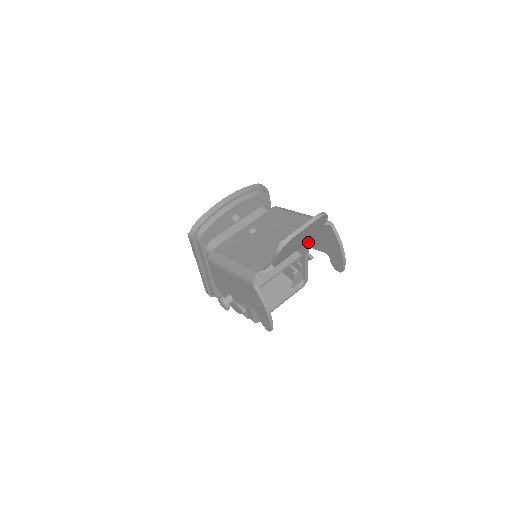
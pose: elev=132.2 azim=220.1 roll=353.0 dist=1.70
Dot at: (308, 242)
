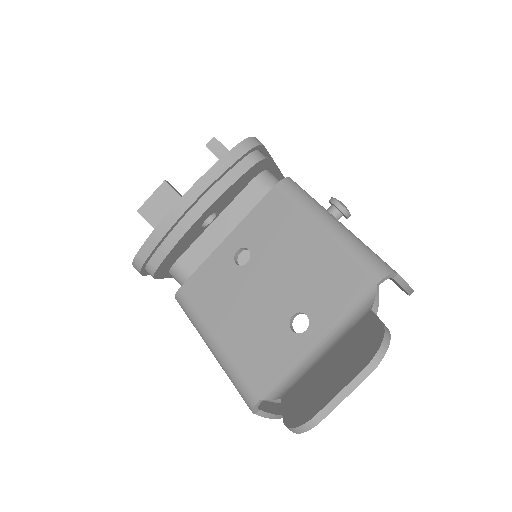
Dot at: occluded
